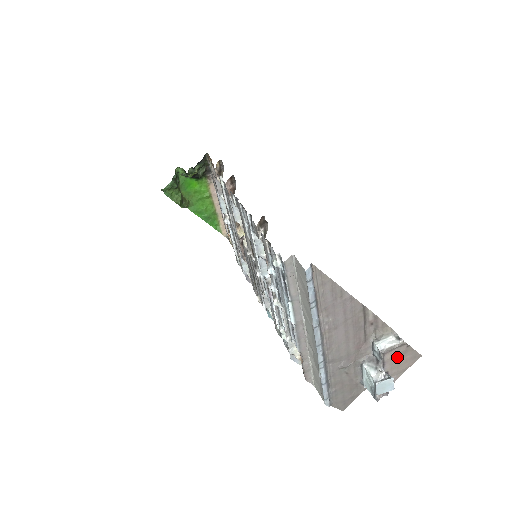
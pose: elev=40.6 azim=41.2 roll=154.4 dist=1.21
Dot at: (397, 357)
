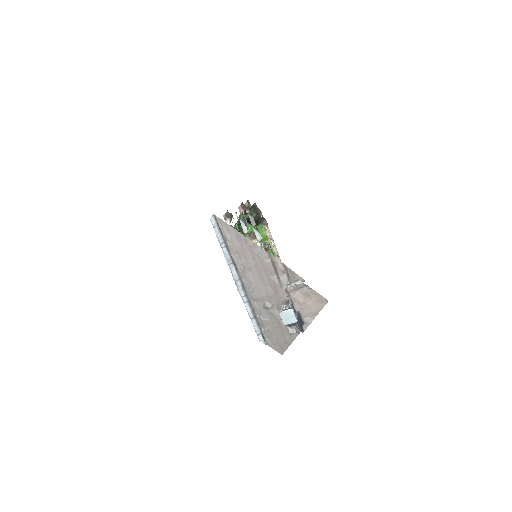
Dot at: (303, 298)
